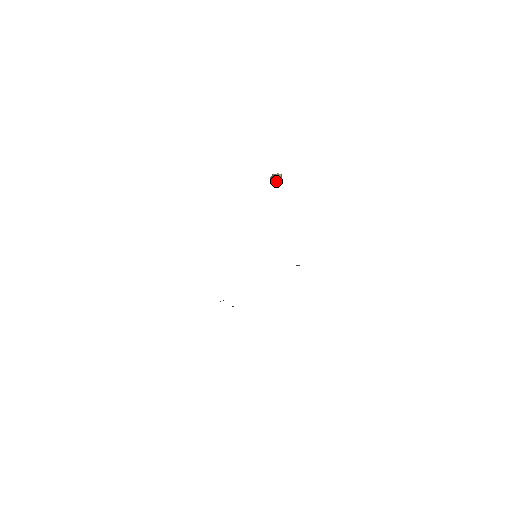
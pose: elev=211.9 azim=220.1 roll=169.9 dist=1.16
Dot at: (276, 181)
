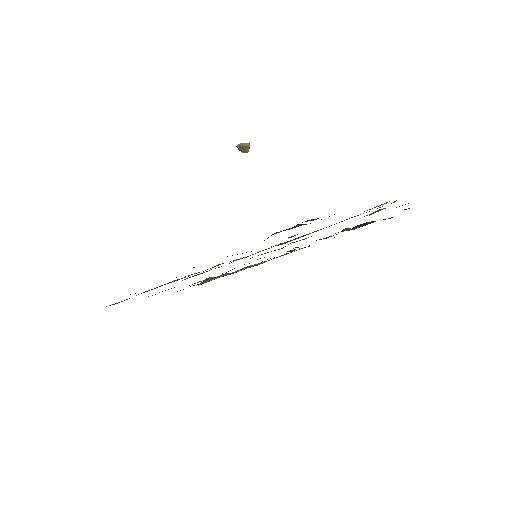
Dot at: (244, 150)
